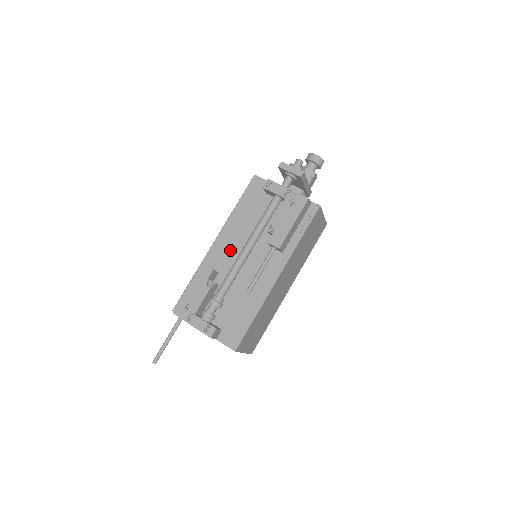
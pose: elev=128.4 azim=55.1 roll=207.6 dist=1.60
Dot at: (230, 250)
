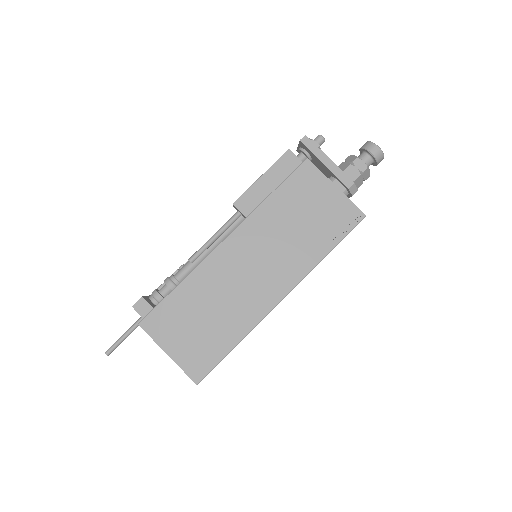
Dot at: occluded
